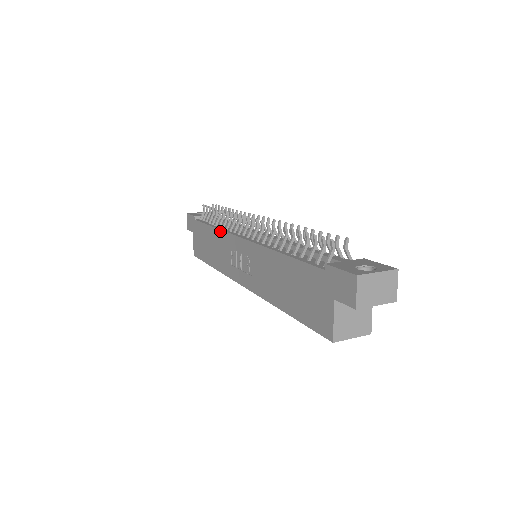
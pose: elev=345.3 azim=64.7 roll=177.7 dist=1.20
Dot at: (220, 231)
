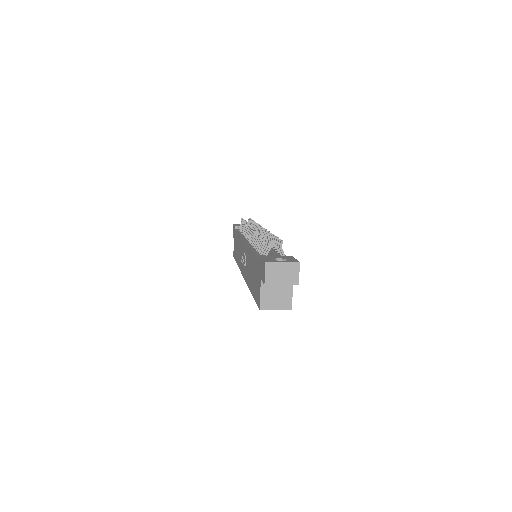
Dot at: (240, 237)
